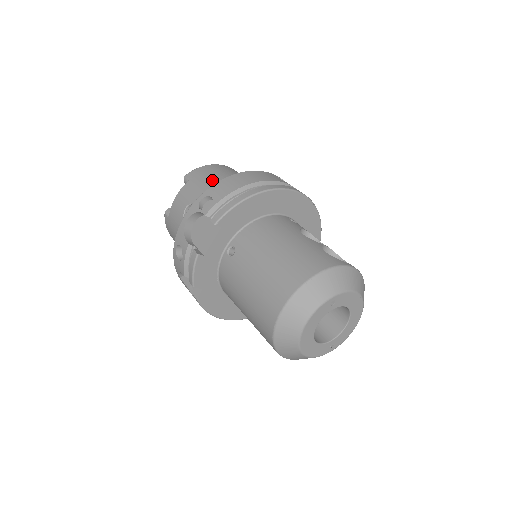
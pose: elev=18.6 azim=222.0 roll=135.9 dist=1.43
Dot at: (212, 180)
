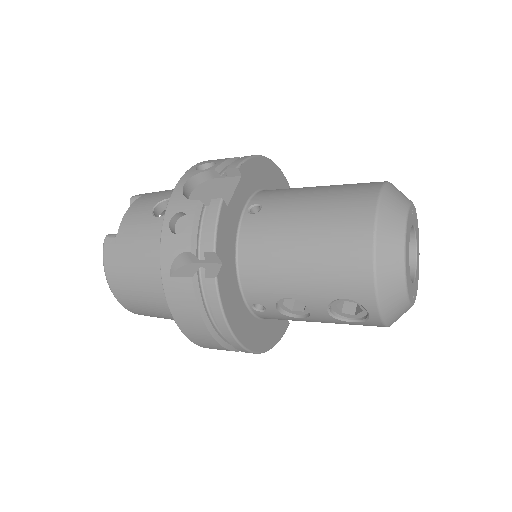
Dot at: occluded
